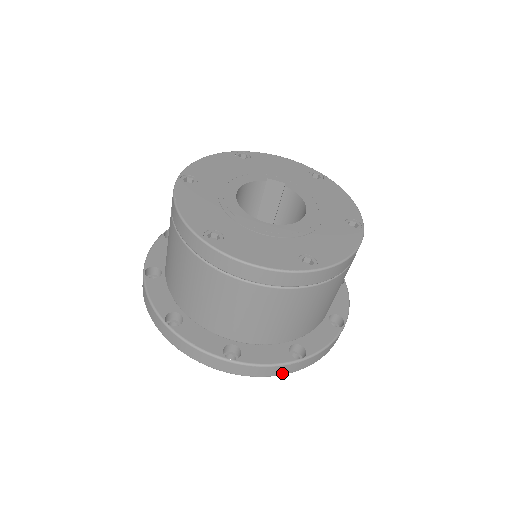
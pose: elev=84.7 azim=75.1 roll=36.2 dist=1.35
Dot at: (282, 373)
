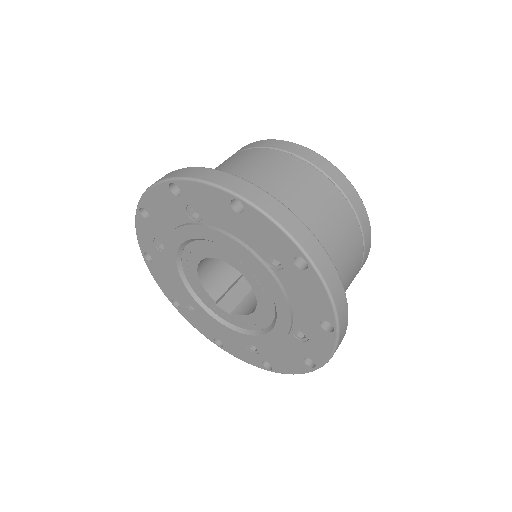
Dot at: (297, 238)
